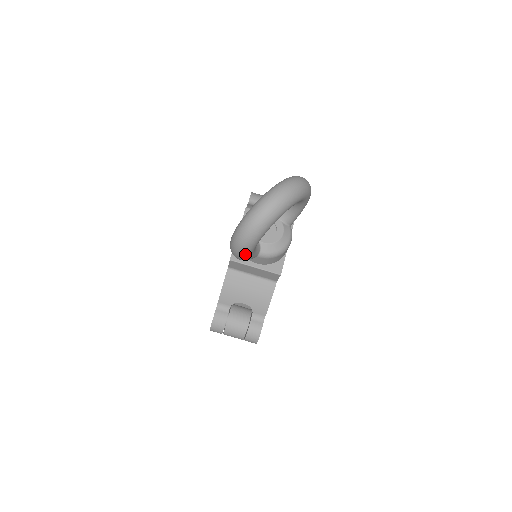
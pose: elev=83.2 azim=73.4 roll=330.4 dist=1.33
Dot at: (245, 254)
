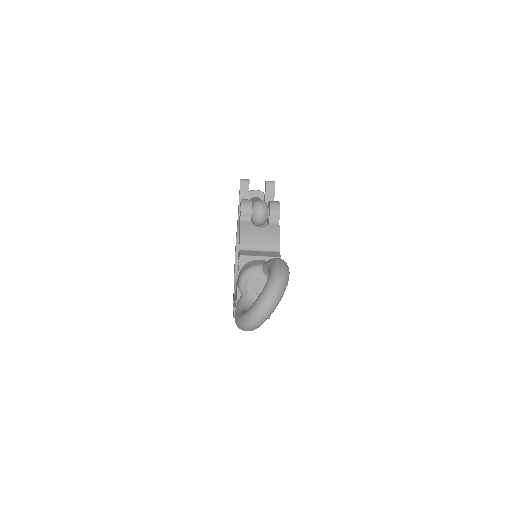
Dot at: occluded
